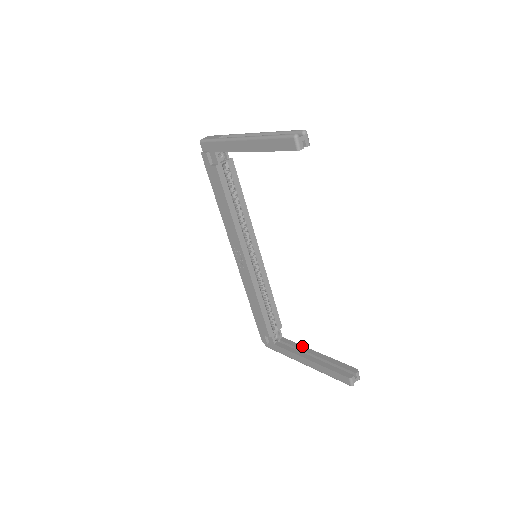
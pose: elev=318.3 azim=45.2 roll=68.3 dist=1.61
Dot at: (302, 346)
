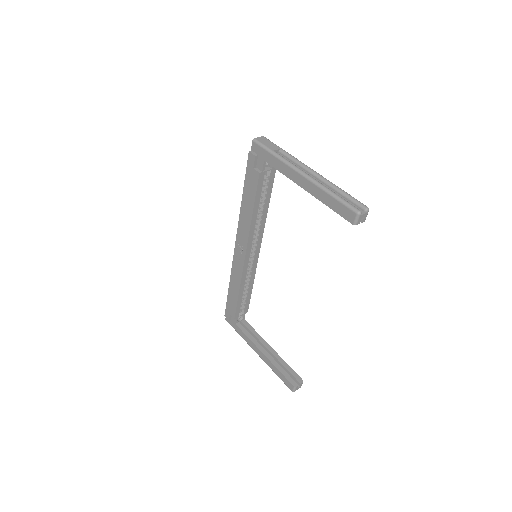
Dot at: (260, 336)
